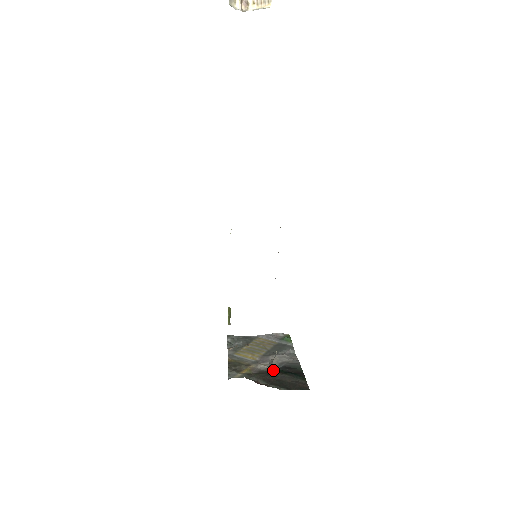
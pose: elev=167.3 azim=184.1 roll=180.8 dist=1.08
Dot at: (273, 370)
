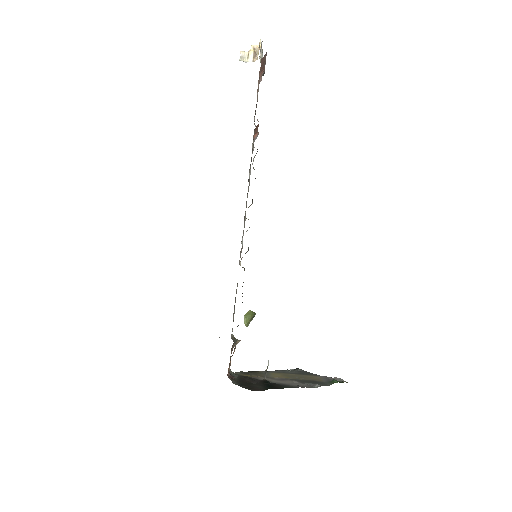
Dot at: (263, 380)
